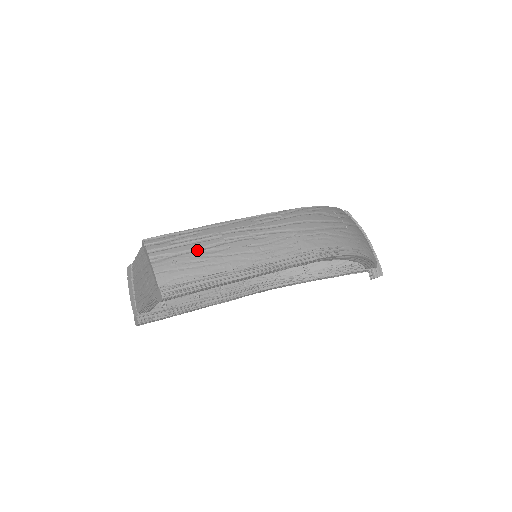
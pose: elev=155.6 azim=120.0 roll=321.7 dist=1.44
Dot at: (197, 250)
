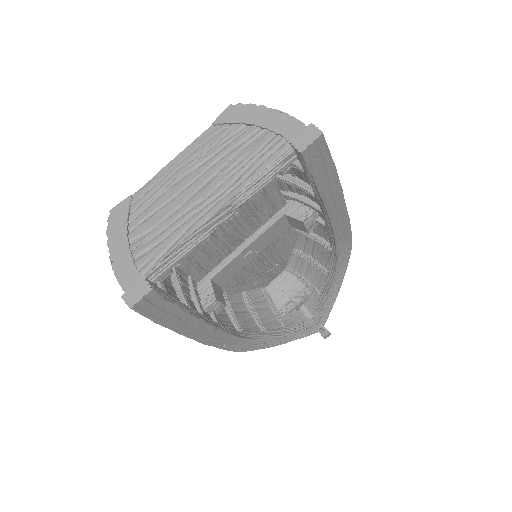
Dot at: occluded
